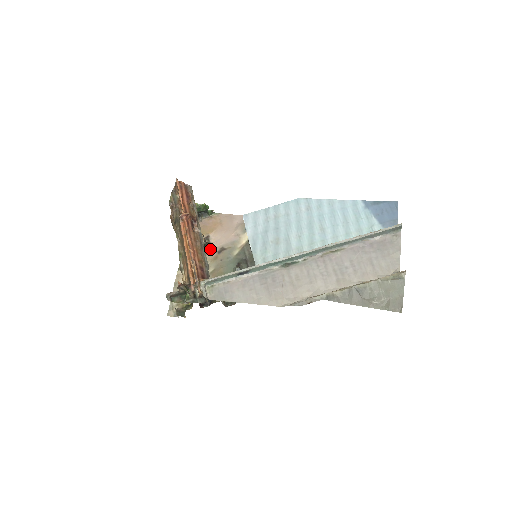
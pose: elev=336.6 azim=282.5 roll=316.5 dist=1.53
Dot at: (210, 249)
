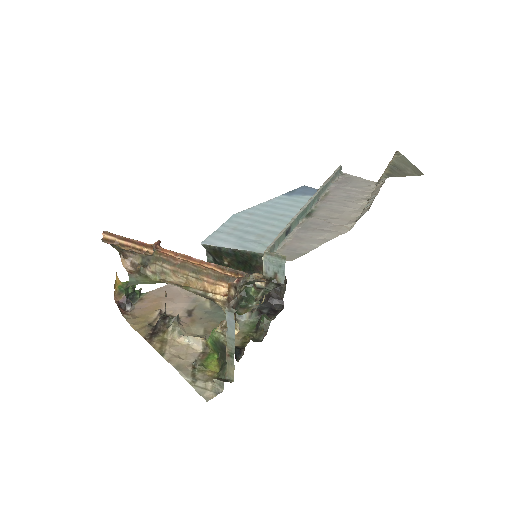
Dot at: occluded
